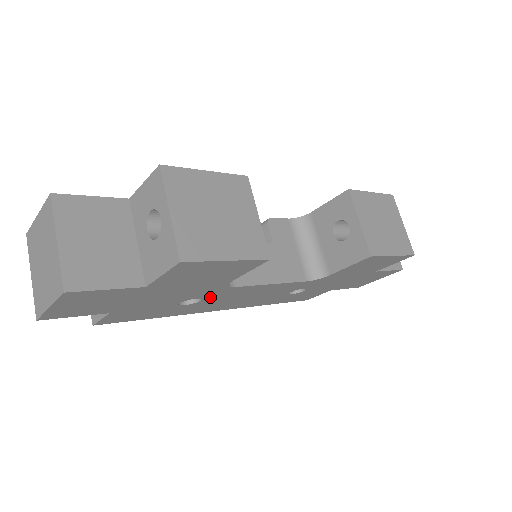
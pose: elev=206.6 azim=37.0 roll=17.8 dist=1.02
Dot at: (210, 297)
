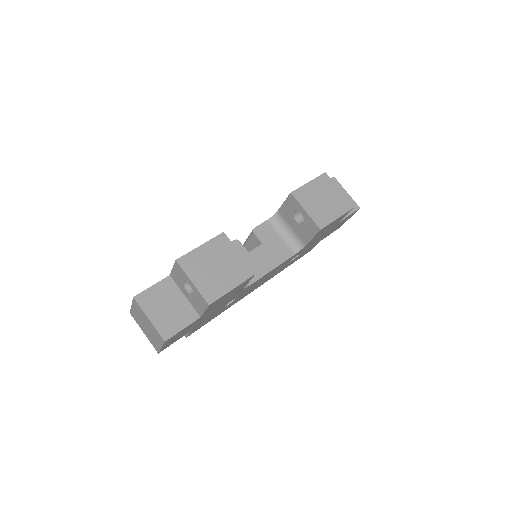
Dot at: occluded
